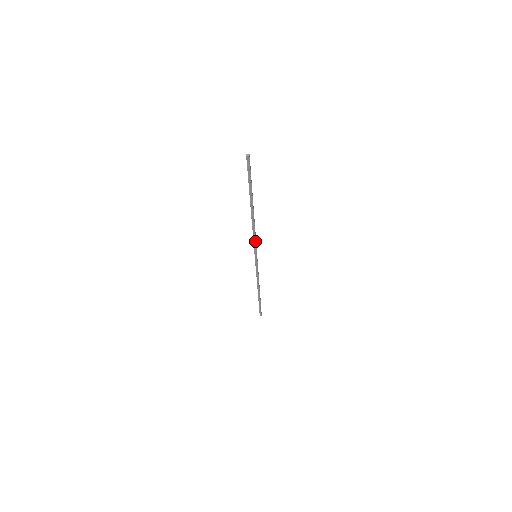
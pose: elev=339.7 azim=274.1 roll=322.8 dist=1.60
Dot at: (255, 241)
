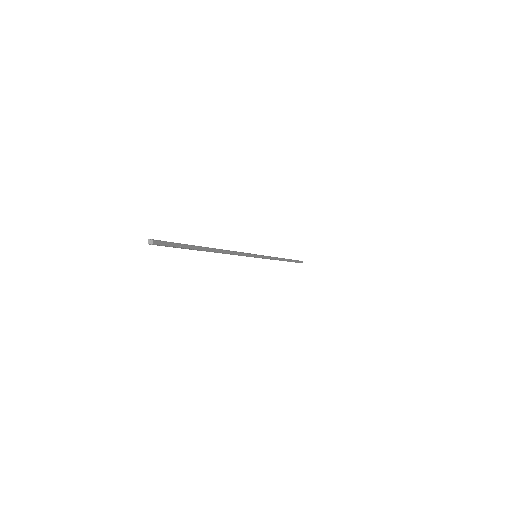
Dot at: (242, 255)
